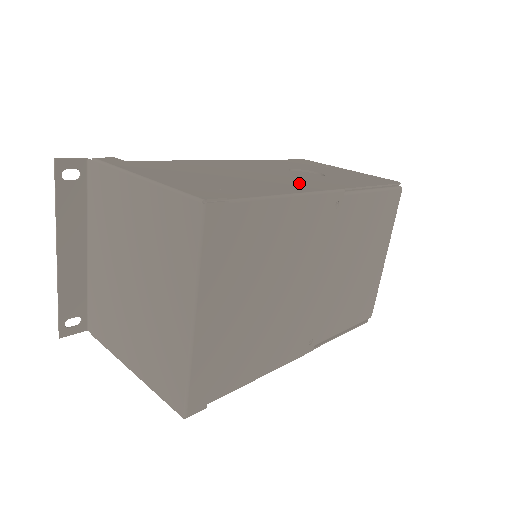
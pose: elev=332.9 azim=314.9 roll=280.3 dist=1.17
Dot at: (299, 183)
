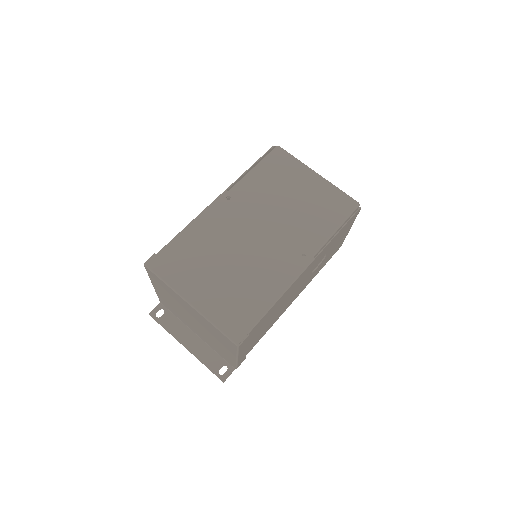
Dot at: occluded
